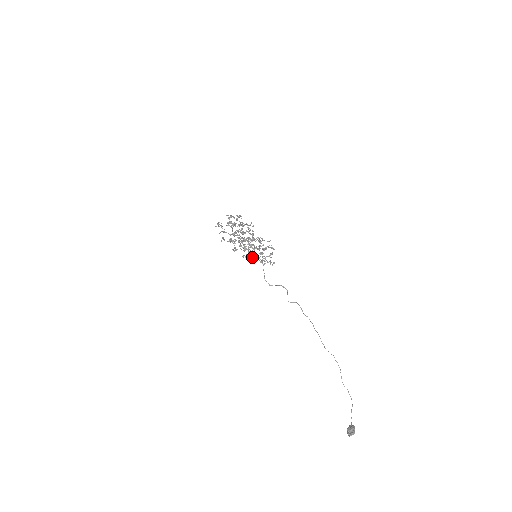
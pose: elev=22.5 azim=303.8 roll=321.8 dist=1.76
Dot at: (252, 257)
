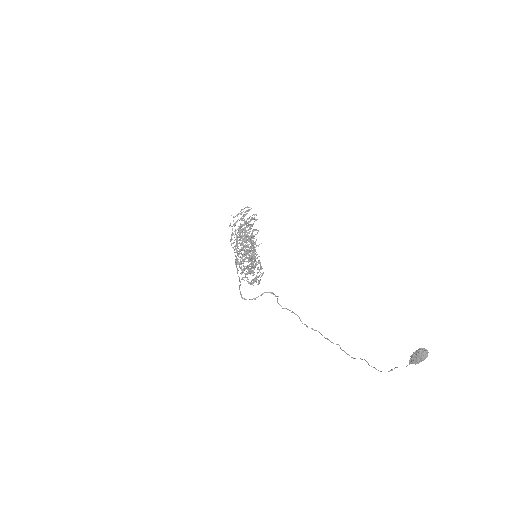
Dot at: occluded
